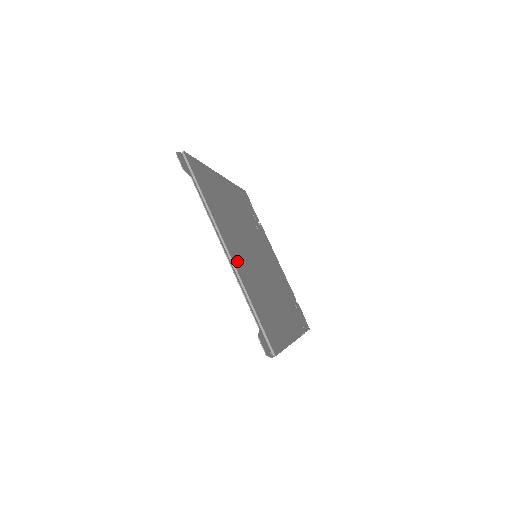
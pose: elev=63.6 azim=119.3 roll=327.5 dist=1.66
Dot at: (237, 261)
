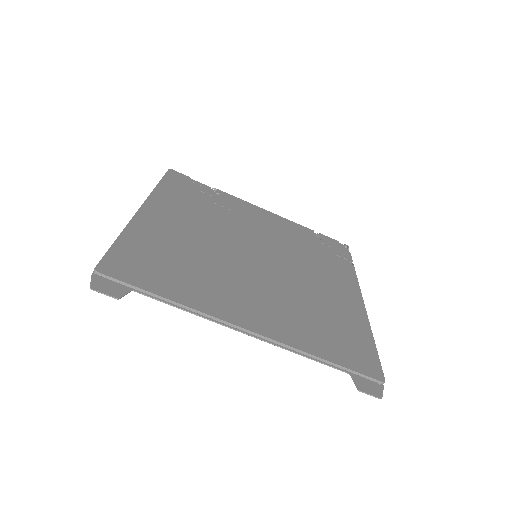
Dot at: (264, 323)
